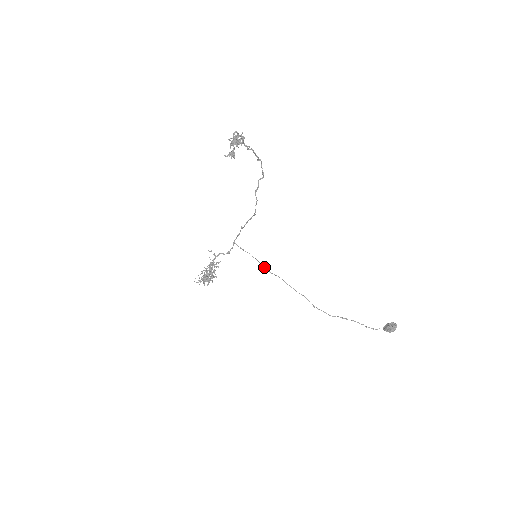
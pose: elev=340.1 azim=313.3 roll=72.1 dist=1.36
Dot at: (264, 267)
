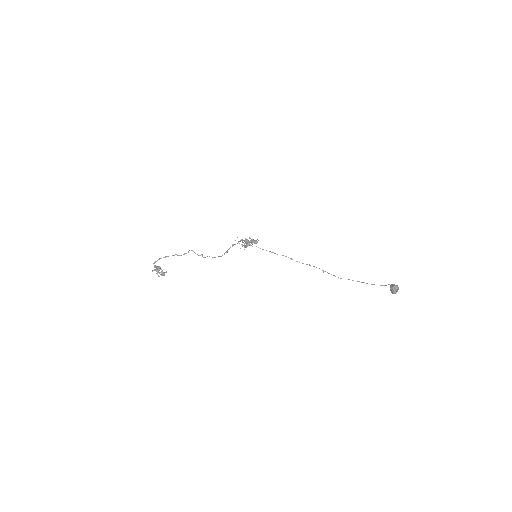
Dot at: (272, 252)
